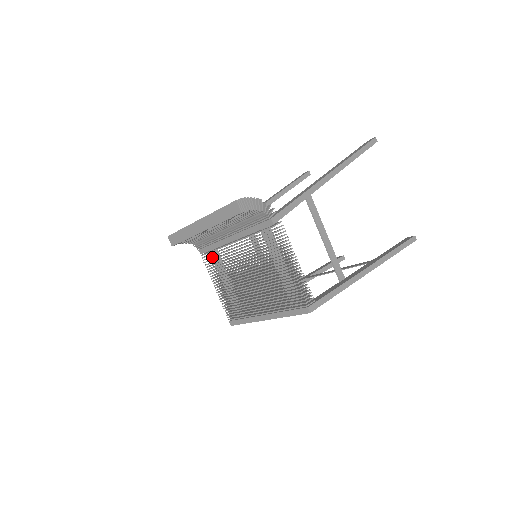
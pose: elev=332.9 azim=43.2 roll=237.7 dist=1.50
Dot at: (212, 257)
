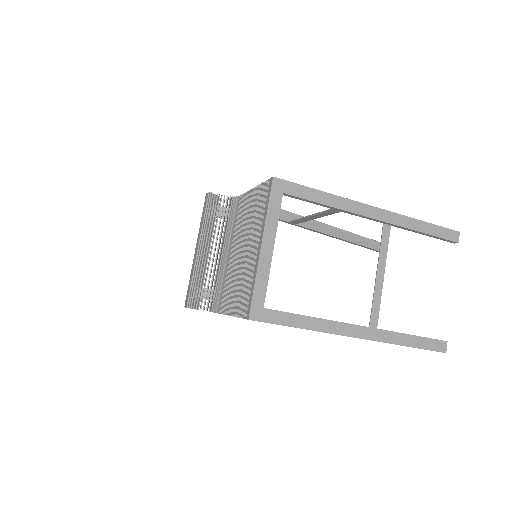
Dot at: occluded
